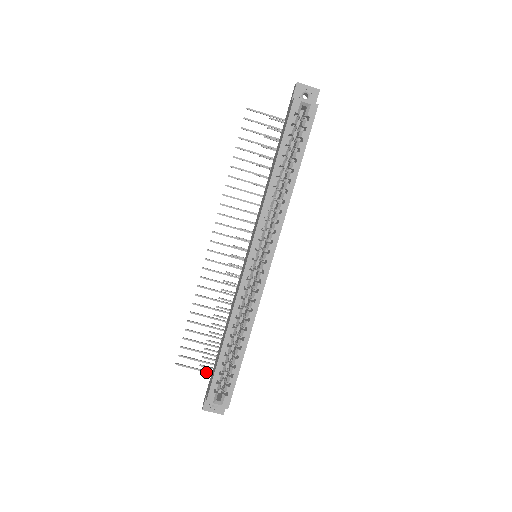
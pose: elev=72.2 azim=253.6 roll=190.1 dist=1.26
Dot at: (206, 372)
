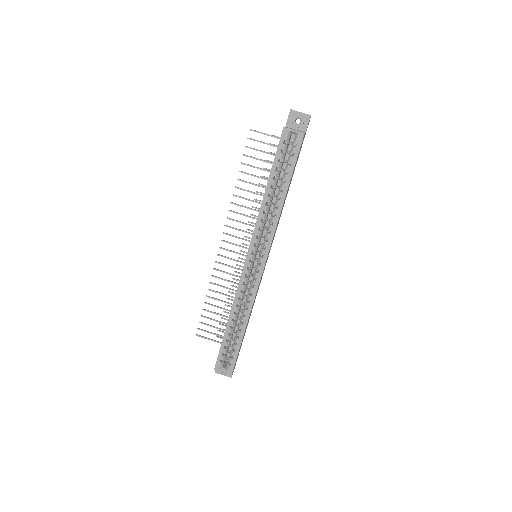
Dot at: (220, 343)
